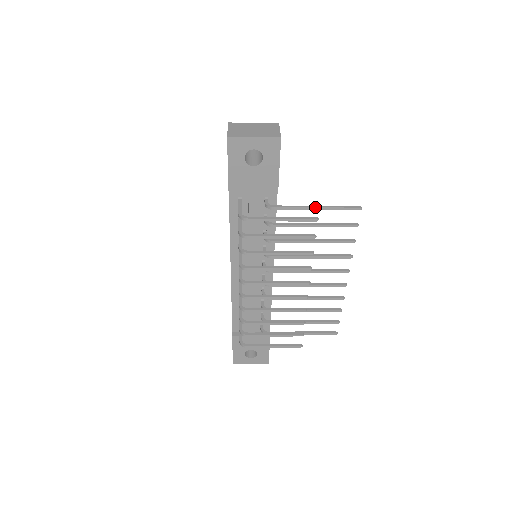
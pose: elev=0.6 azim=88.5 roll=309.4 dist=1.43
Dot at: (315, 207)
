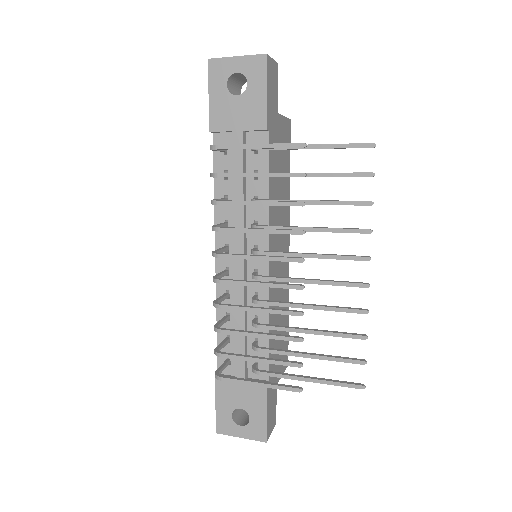
Dot at: (310, 144)
